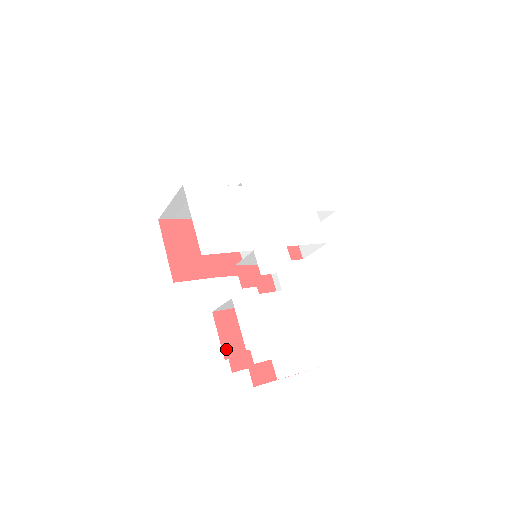
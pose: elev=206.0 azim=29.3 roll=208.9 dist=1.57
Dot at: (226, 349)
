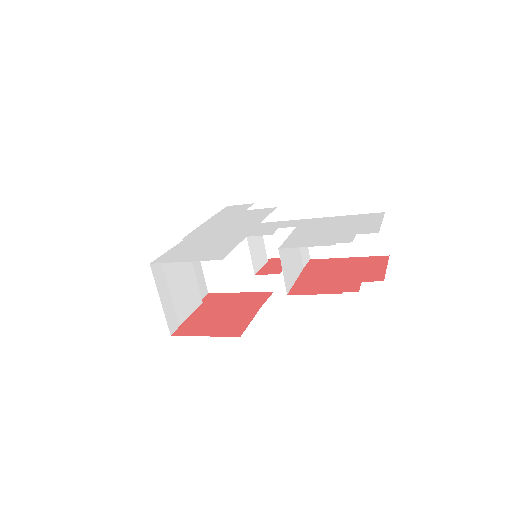
Dot at: (331, 292)
